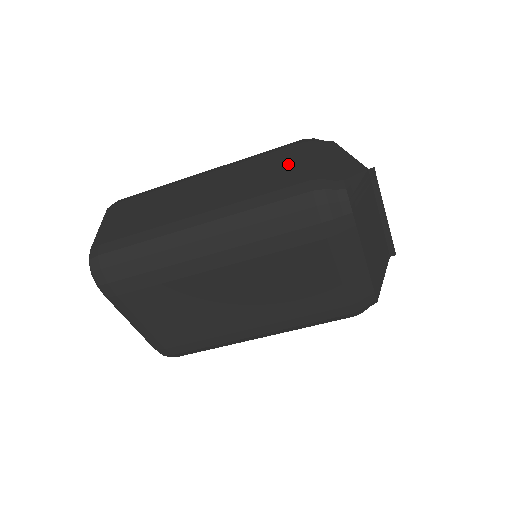
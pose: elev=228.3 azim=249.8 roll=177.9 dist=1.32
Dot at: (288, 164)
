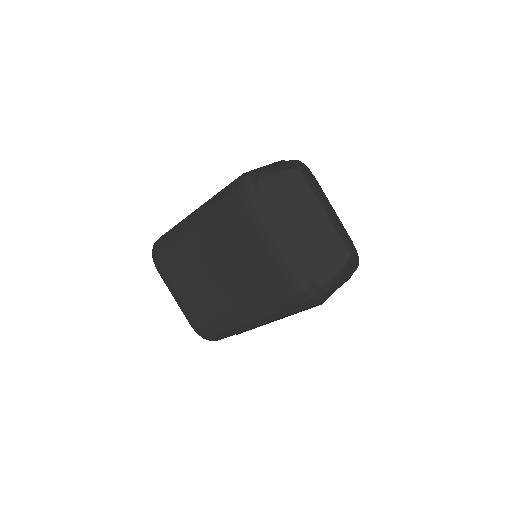
Dot at: occluded
